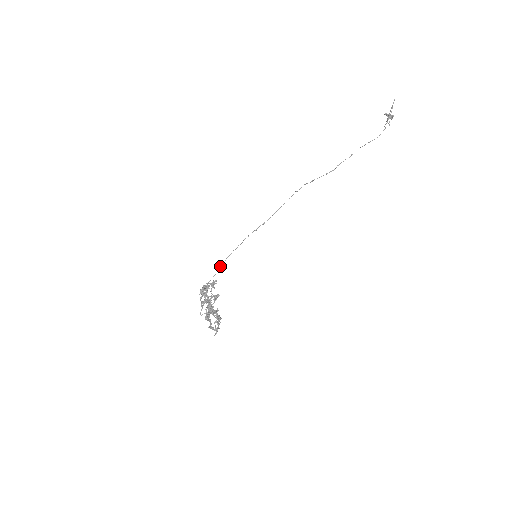
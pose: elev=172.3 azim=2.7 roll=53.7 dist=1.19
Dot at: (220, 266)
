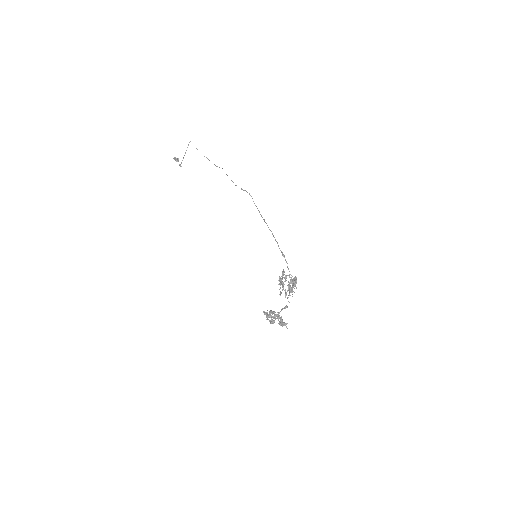
Dot at: (283, 254)
